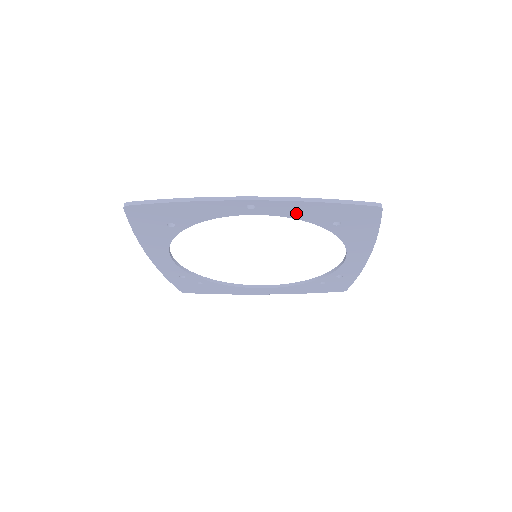
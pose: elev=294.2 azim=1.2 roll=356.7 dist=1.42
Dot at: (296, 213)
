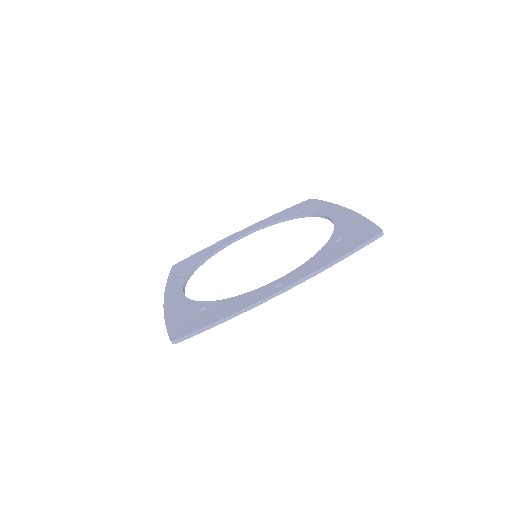
Dot at: occluded
